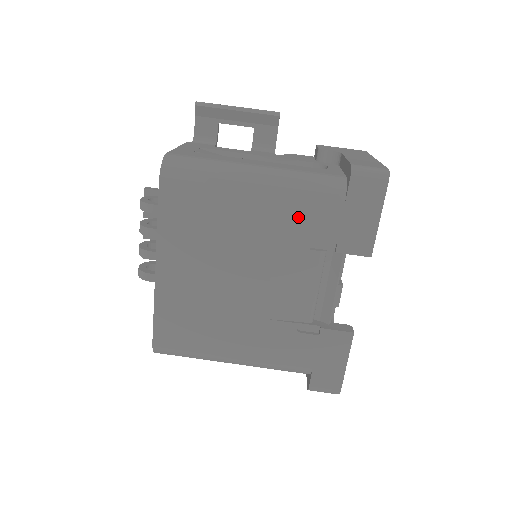
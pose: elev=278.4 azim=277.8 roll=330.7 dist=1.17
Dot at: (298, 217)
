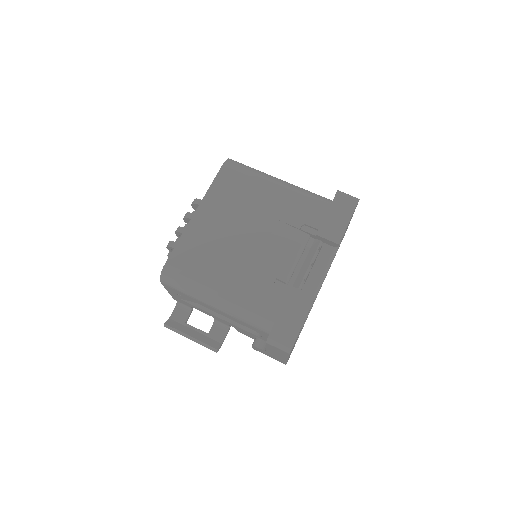
Dot at: (299, 207)
